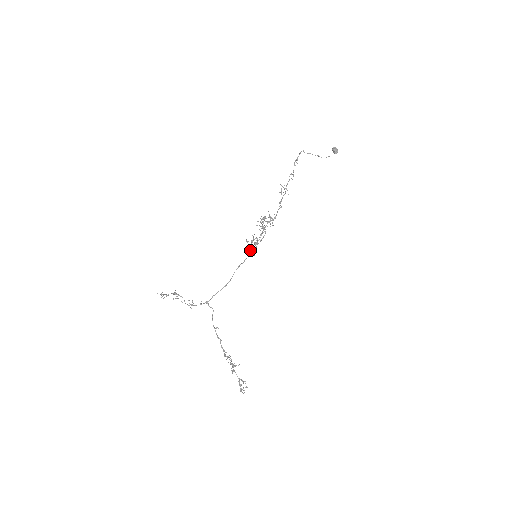
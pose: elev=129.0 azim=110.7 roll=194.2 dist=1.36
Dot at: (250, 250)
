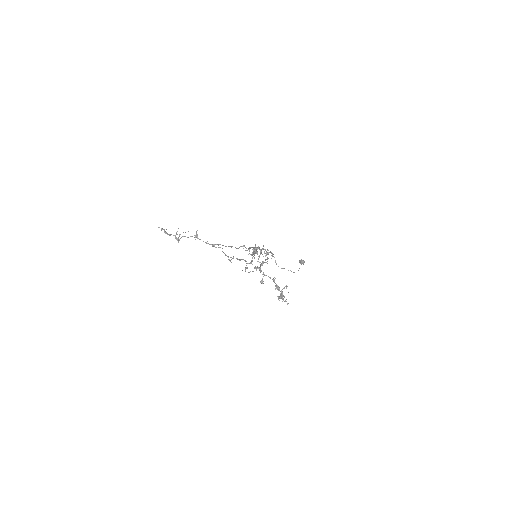
Dot at: occluded
